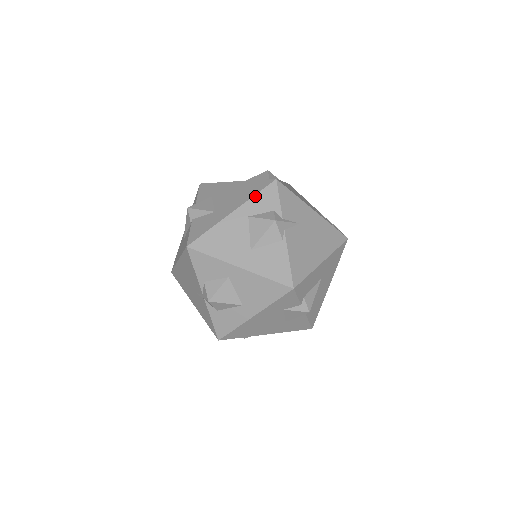
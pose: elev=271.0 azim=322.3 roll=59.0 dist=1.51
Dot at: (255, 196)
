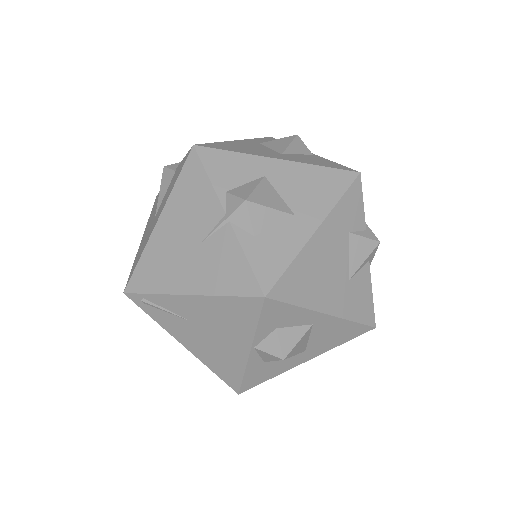
Dot at: (257, 138)
